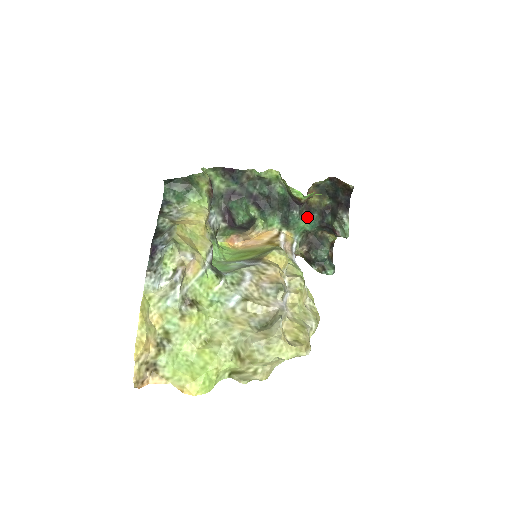
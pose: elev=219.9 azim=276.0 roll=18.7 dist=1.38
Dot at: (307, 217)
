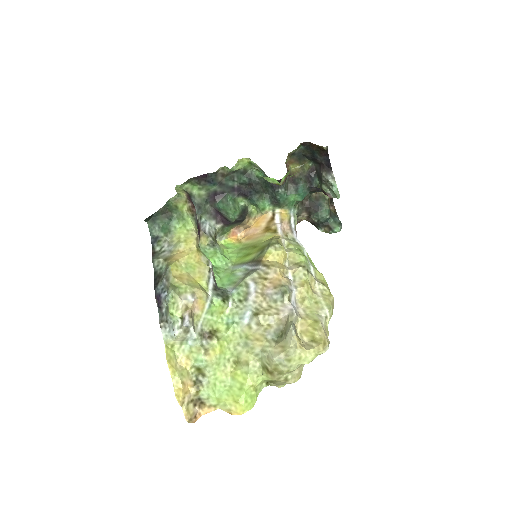
Dot at: (294, 190)
